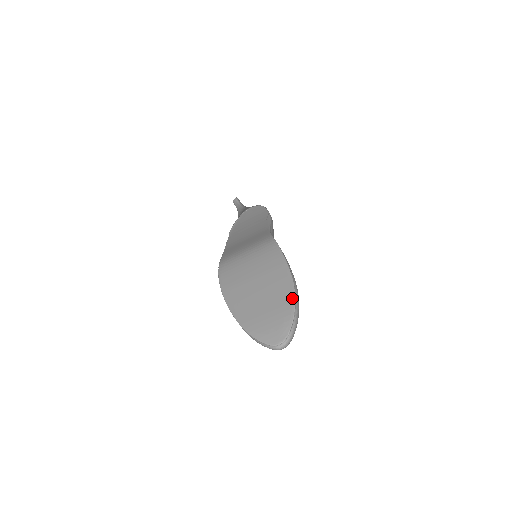
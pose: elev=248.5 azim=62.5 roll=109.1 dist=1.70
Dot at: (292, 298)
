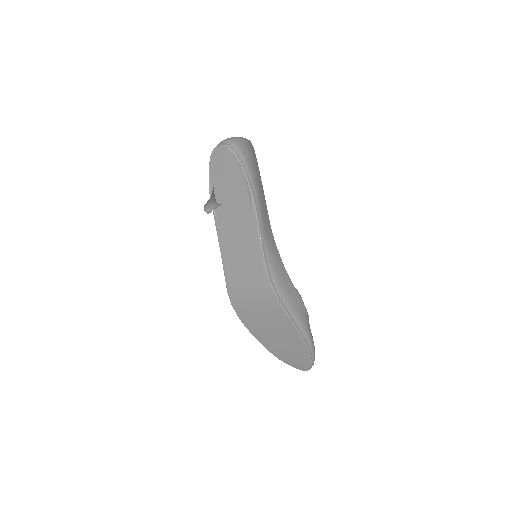
Dot at: (307, 353)
